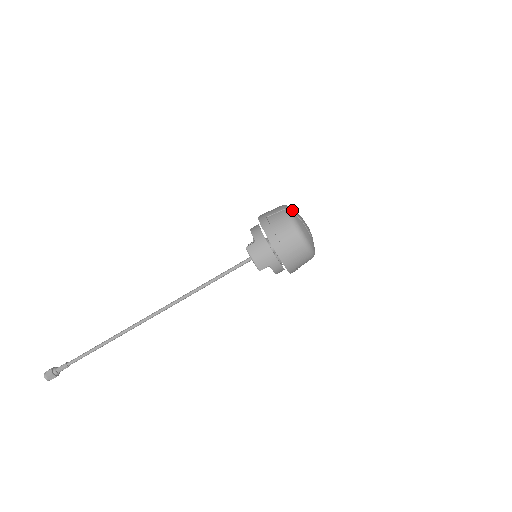
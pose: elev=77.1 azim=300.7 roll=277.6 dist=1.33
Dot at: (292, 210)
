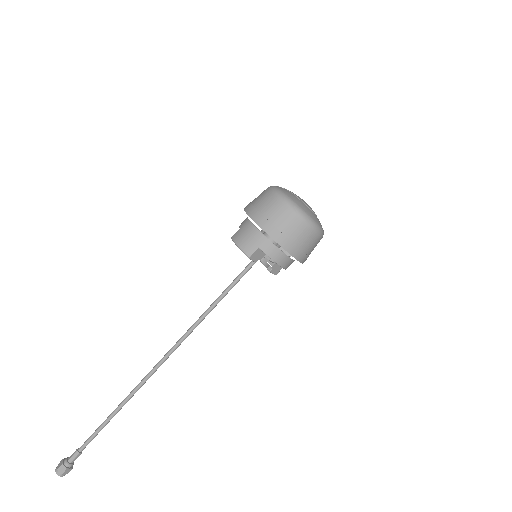
Dot at: (278, 186)
